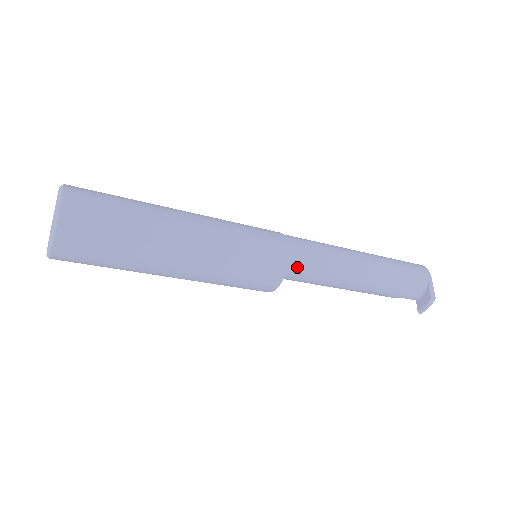
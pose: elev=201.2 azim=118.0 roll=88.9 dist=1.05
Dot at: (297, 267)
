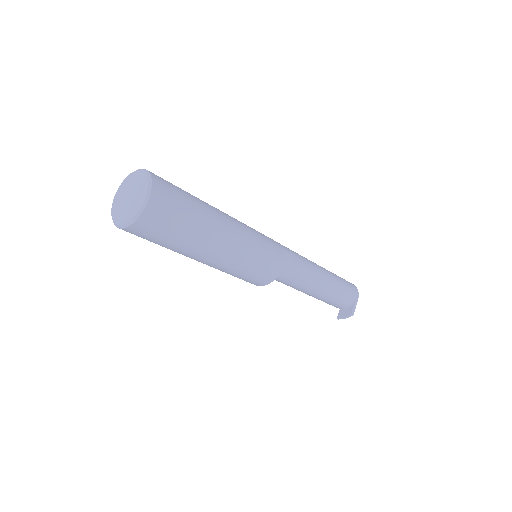
Dot at: (281, 275)
